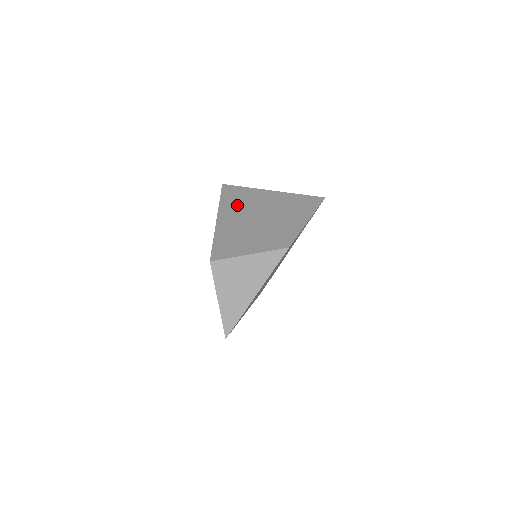
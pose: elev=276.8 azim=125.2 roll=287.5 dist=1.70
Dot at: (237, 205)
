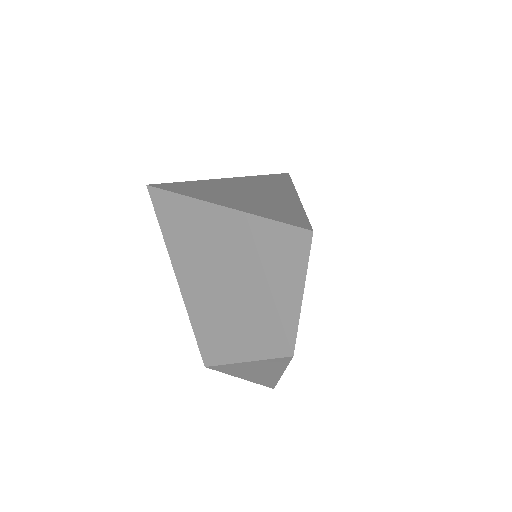
Dot at: (188, 245)
